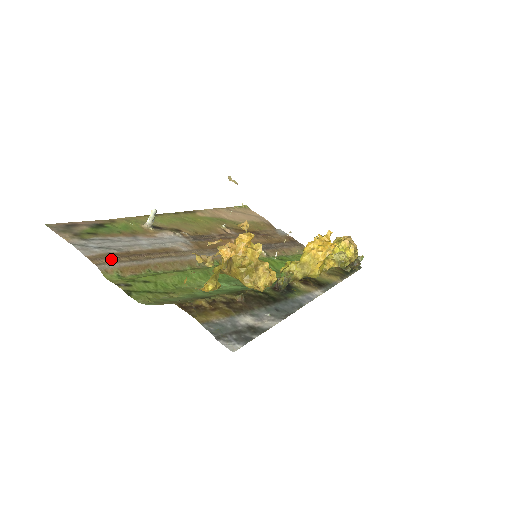
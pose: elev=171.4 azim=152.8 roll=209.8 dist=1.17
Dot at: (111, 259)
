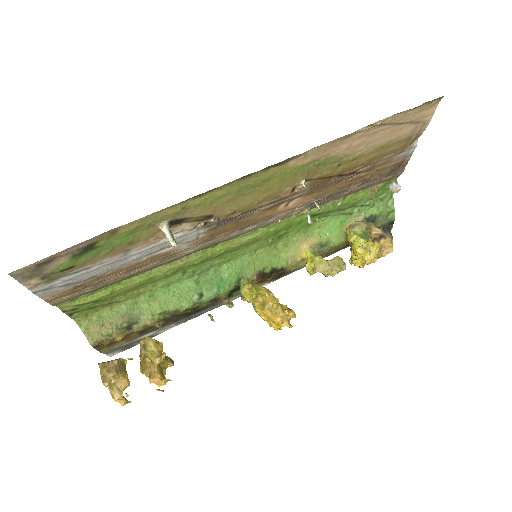
Dot at: (72, 293)
